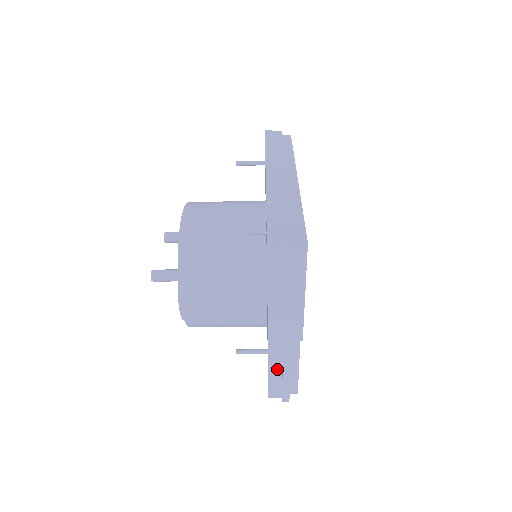
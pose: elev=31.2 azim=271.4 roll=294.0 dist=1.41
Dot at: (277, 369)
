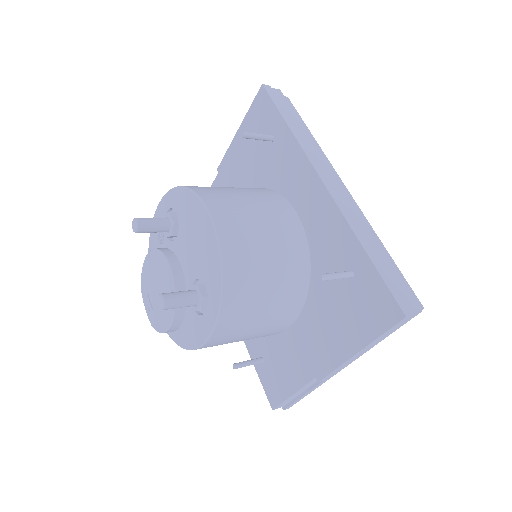
Dot at: (301, 391)
